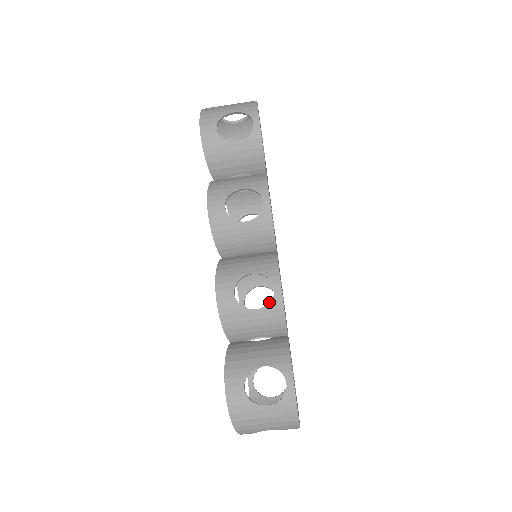
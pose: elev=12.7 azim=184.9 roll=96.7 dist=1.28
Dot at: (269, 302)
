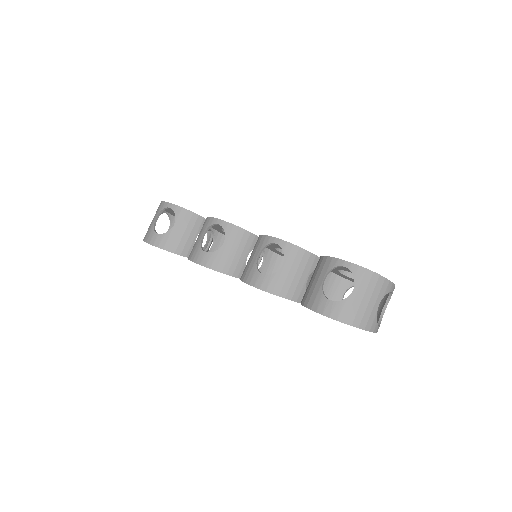
Dot at: occluded
